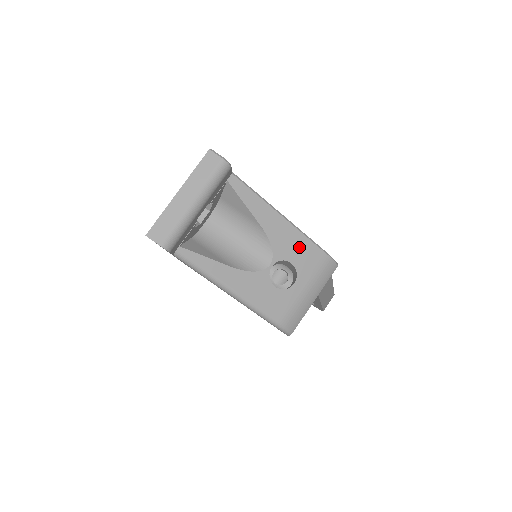
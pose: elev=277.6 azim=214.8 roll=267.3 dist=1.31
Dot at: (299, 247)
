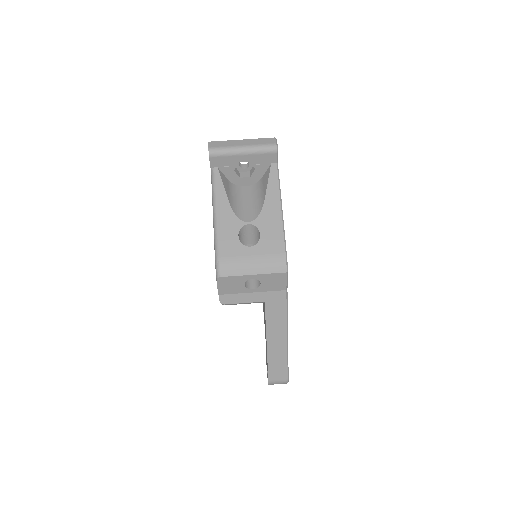
Dot at: (274, 231)
